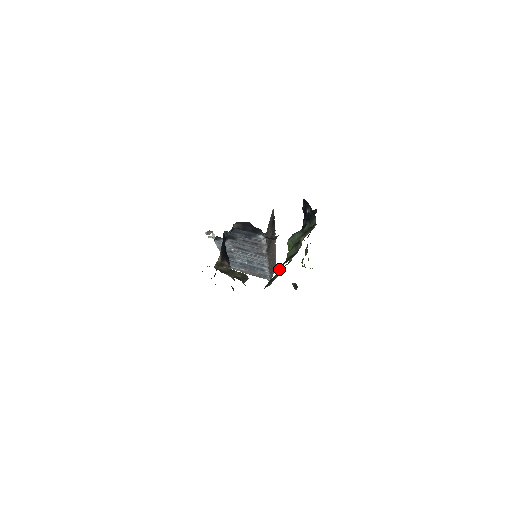
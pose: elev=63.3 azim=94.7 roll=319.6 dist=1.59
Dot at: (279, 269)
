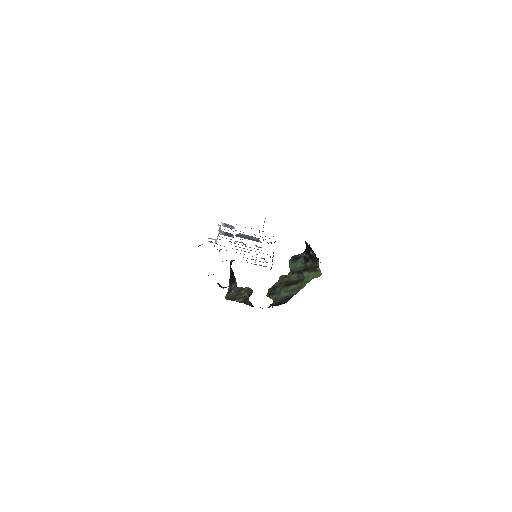
Dot at: (281, 286)
